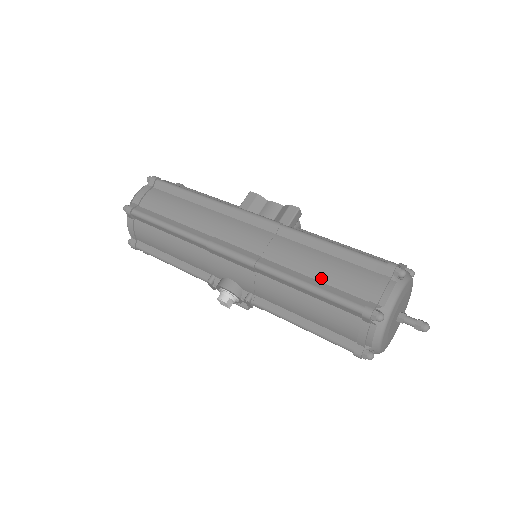
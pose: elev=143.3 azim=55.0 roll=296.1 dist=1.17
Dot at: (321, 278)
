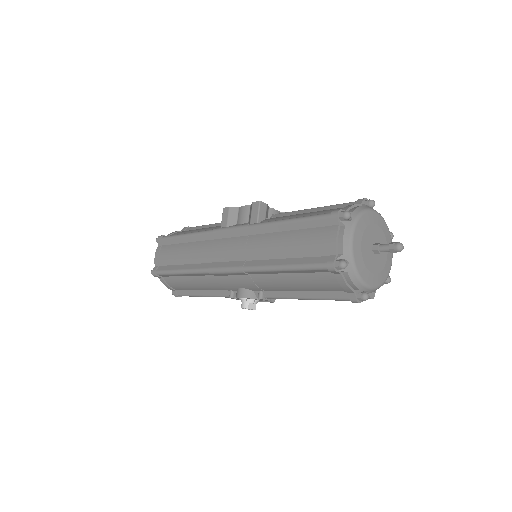
Dot at: (290, 255)
